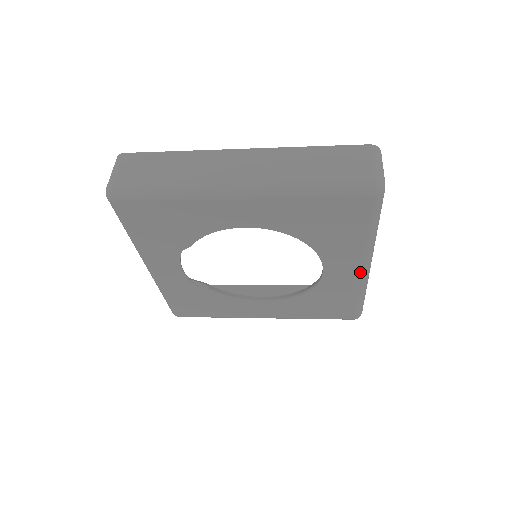
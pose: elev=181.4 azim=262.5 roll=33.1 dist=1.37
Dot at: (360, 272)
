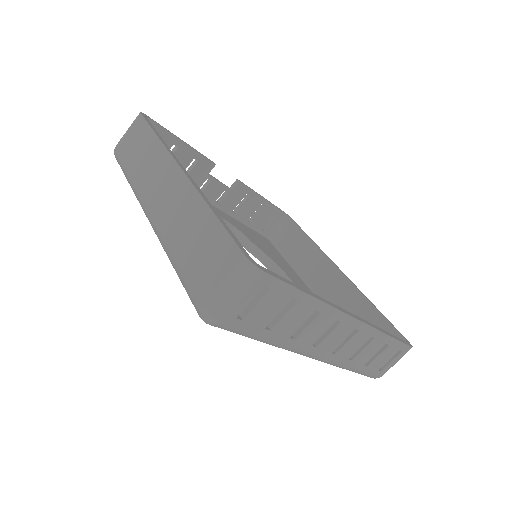
Dot at: occluded
